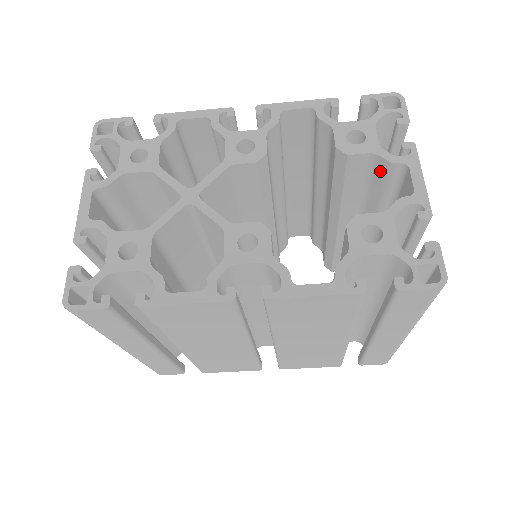
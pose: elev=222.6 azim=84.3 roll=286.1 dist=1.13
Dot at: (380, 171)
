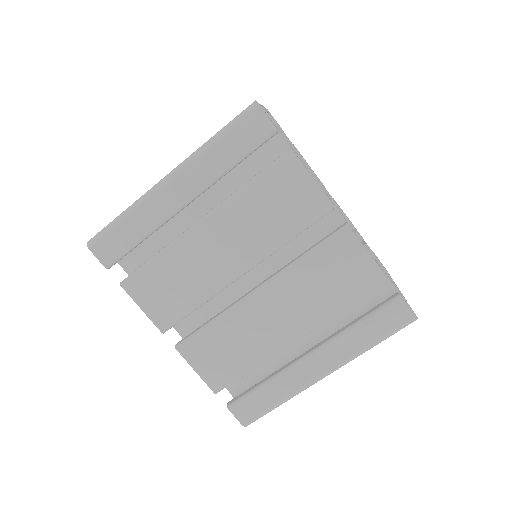
Dot at: occluded
